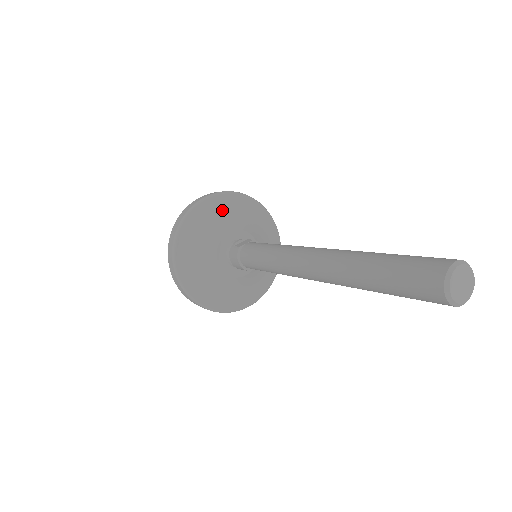
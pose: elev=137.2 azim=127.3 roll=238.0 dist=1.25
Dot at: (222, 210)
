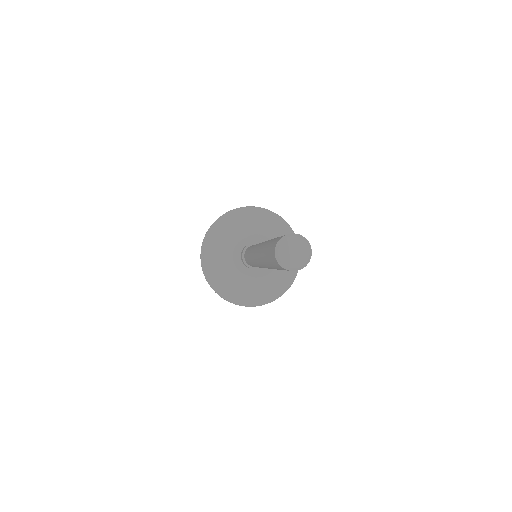
Dot at: (245, 220)
